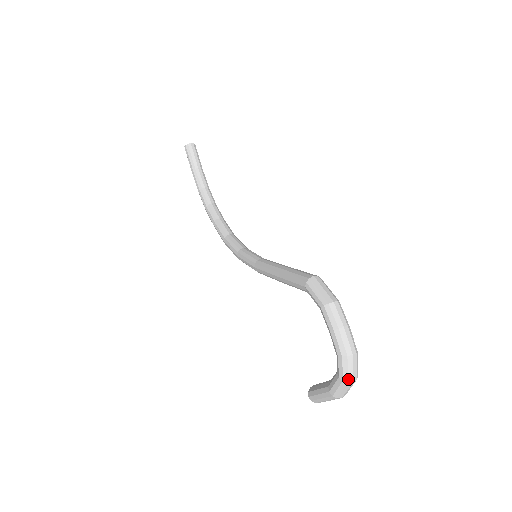
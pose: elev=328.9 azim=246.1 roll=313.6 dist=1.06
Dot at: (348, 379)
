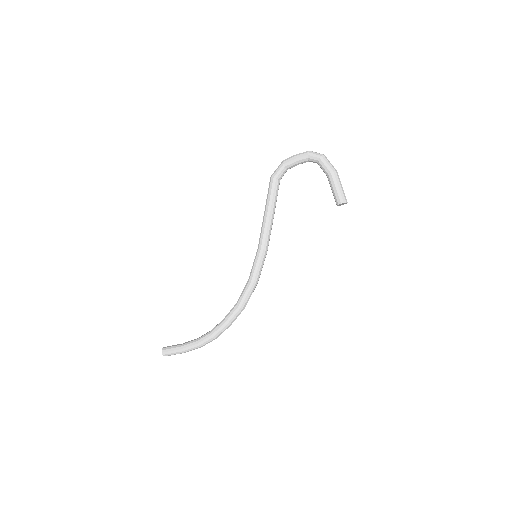
Dot at: (321, 154)
